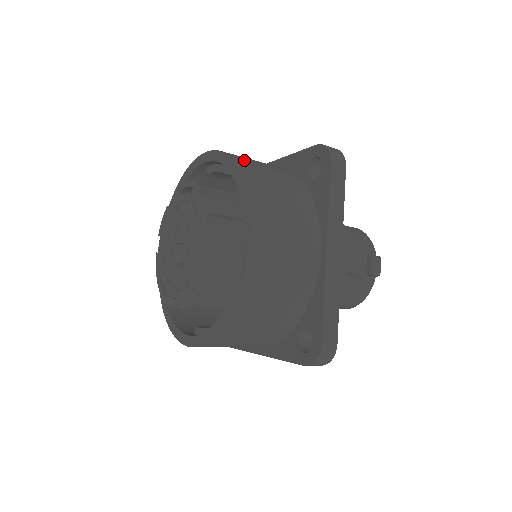
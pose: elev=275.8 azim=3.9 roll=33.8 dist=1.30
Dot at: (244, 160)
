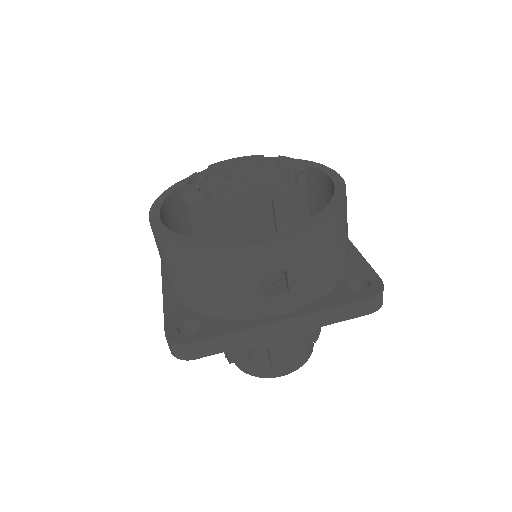
Dot at: occluded
